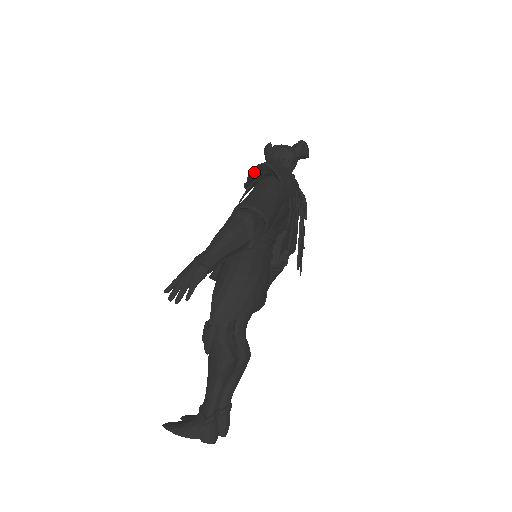
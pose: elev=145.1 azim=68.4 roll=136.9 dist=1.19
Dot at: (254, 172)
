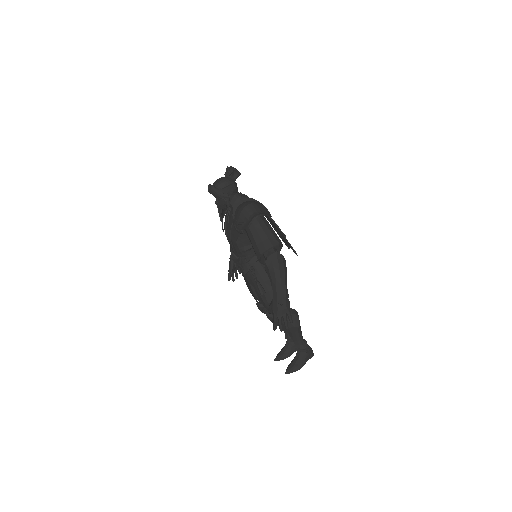
Dot at: (250, 224)
